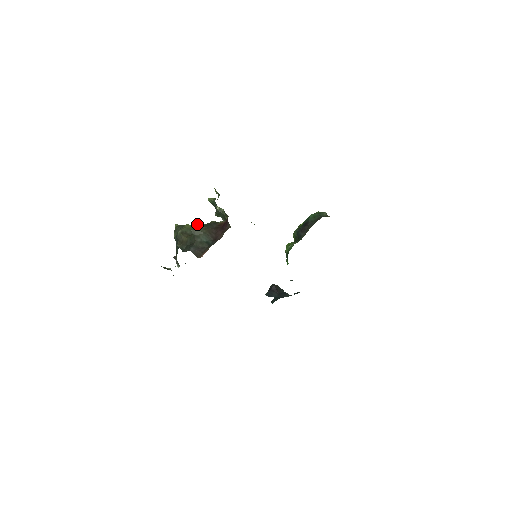
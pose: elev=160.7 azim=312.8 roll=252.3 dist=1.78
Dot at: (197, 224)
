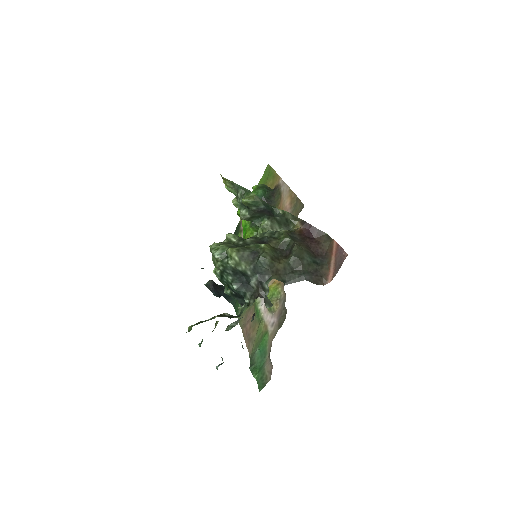
Dot at: (255, 239)
